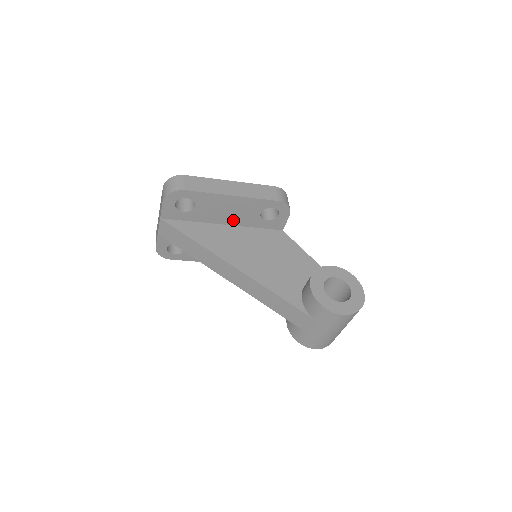
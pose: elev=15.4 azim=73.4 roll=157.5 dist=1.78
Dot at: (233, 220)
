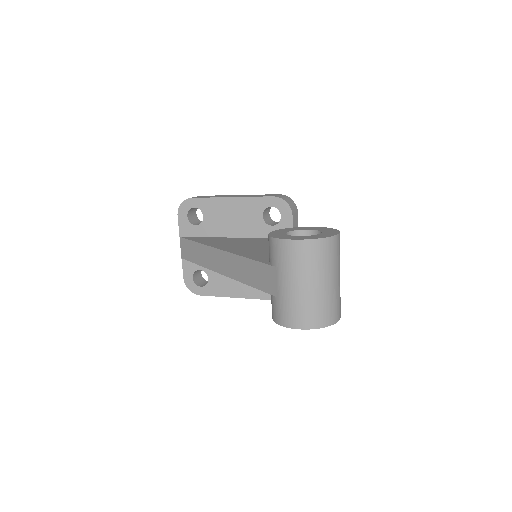
Dot at: (240, 230)
